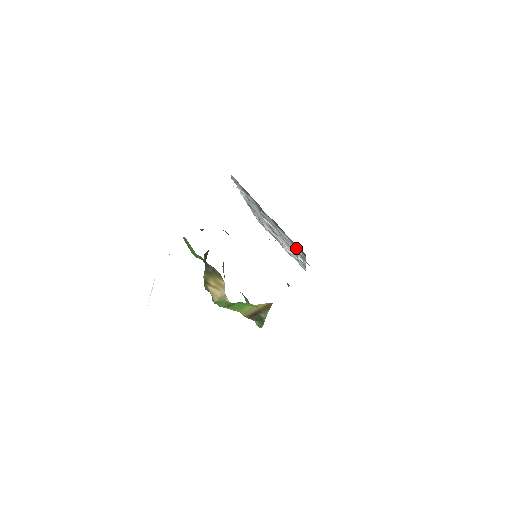
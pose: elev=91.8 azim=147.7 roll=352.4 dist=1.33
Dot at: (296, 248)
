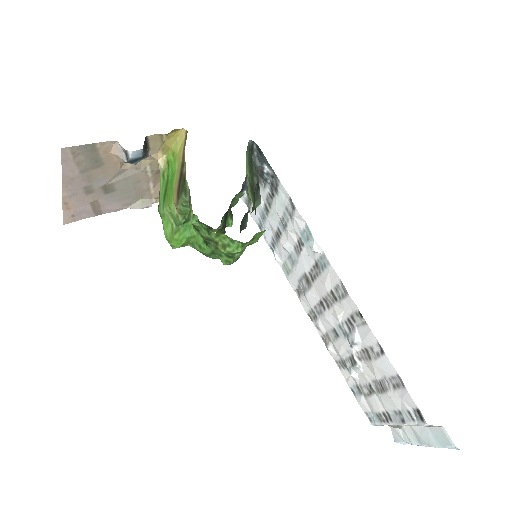
Dot at: (281, 197)
